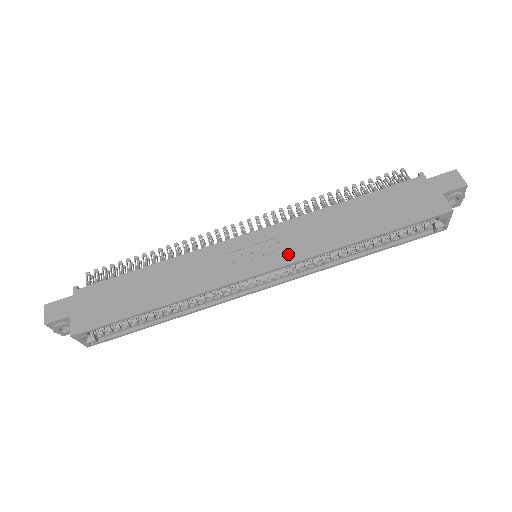
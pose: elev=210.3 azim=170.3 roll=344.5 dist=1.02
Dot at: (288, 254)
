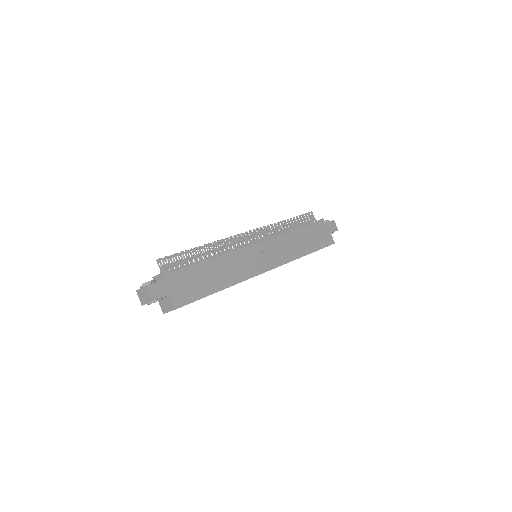
Dot at: (279, 260)
